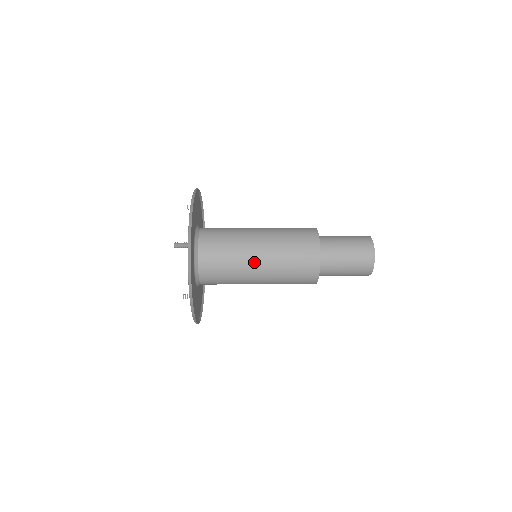
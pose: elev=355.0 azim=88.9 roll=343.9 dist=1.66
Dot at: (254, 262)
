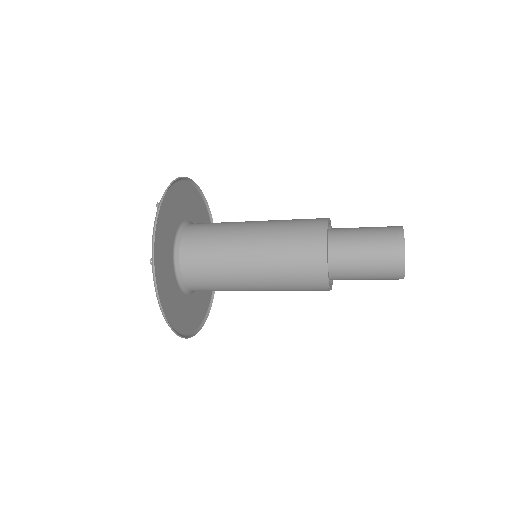
Dot at: (245, 235)
